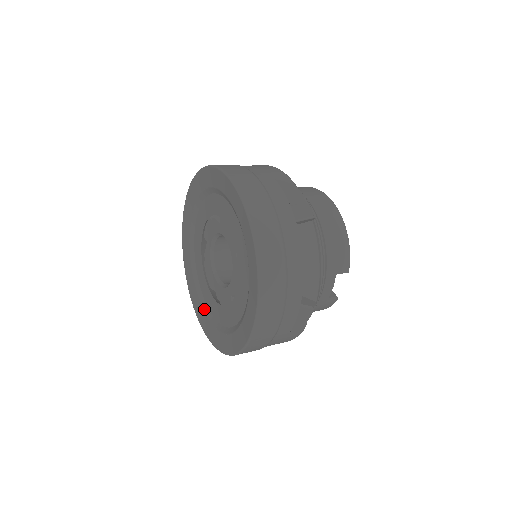
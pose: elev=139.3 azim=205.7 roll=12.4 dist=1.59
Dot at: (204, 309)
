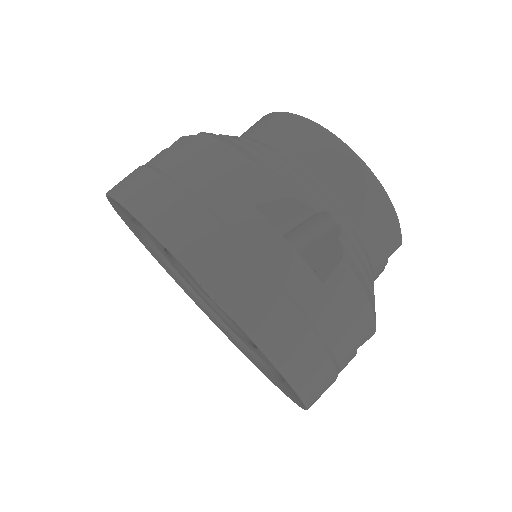
Dot at: (213, 317)
